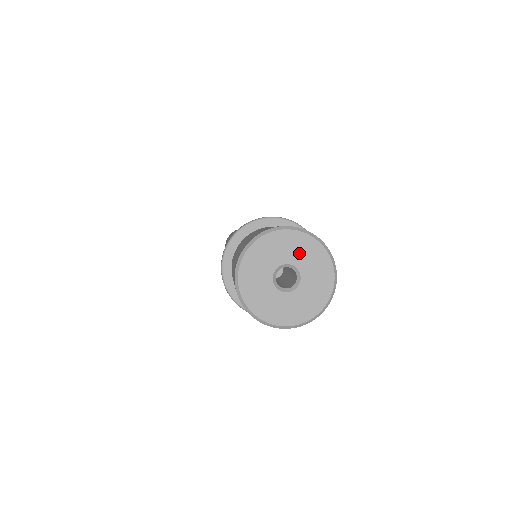
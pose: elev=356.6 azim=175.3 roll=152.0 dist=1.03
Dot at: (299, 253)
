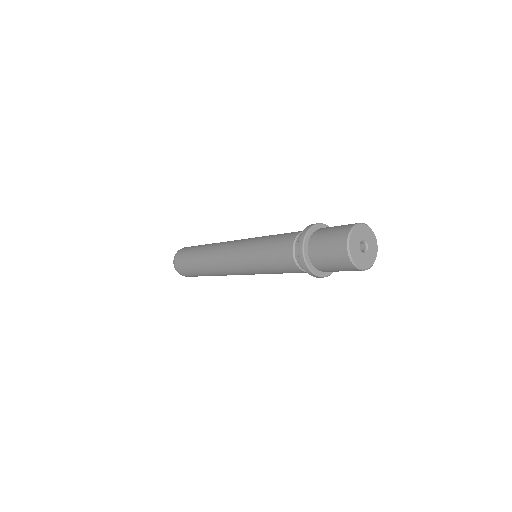
Dot at: (362, 234)
